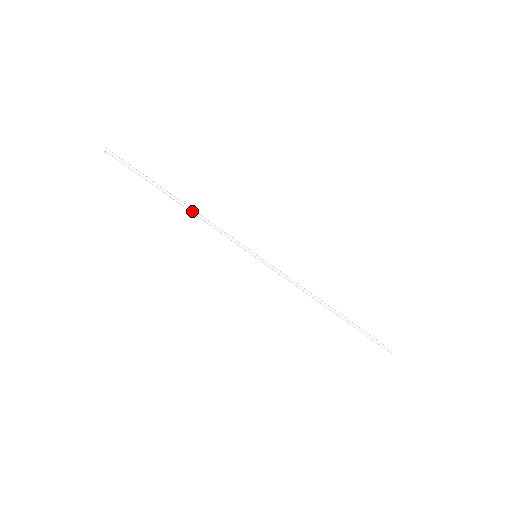
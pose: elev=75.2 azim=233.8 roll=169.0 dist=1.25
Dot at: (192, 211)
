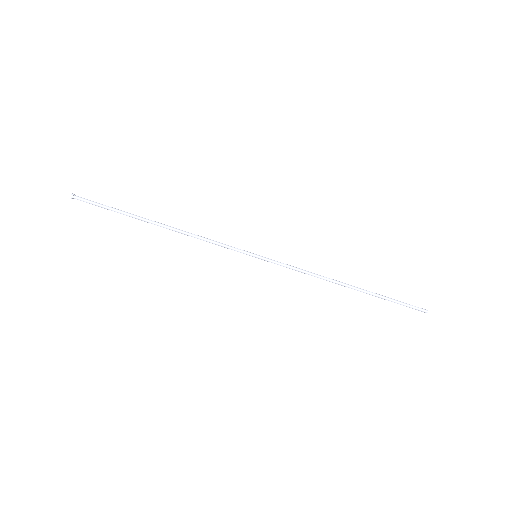
Dot at: (177, 230)
